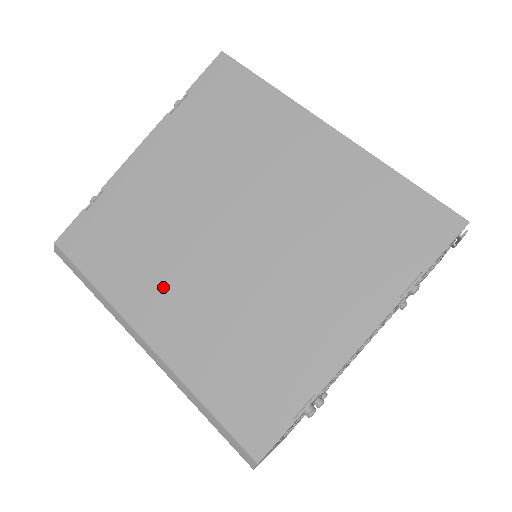
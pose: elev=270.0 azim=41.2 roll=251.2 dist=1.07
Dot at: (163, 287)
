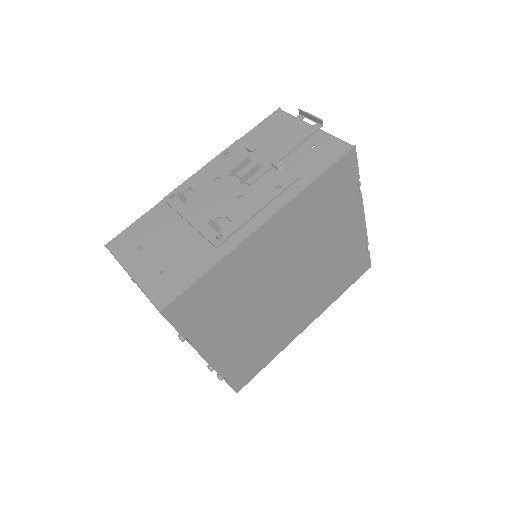
Dot at: (291, 323)
